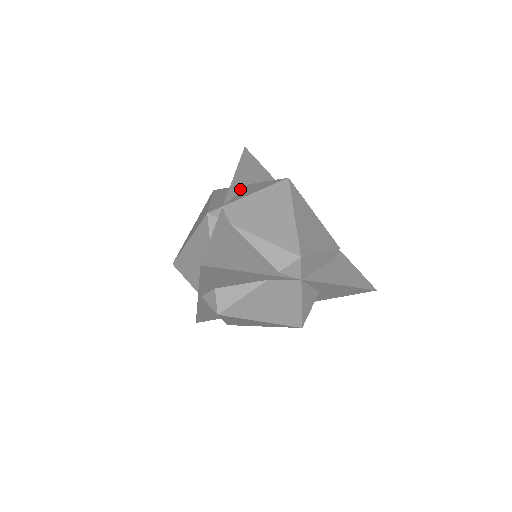
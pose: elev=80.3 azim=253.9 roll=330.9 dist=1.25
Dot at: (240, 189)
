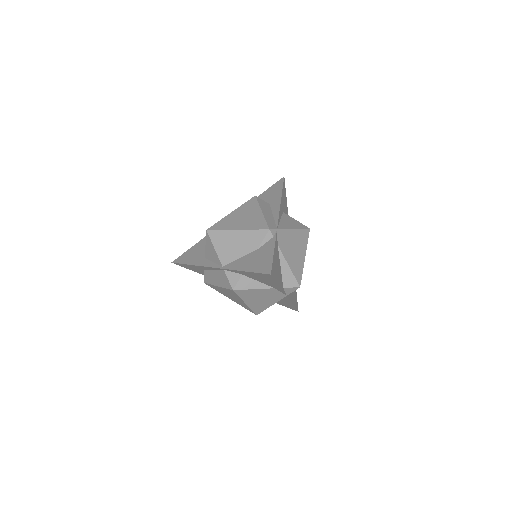
Dot at: (281, 216)
